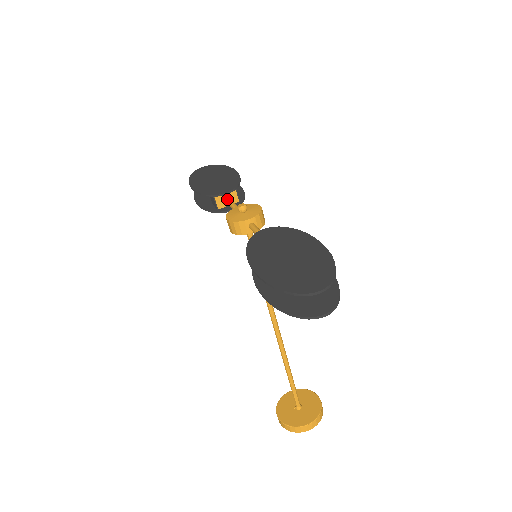
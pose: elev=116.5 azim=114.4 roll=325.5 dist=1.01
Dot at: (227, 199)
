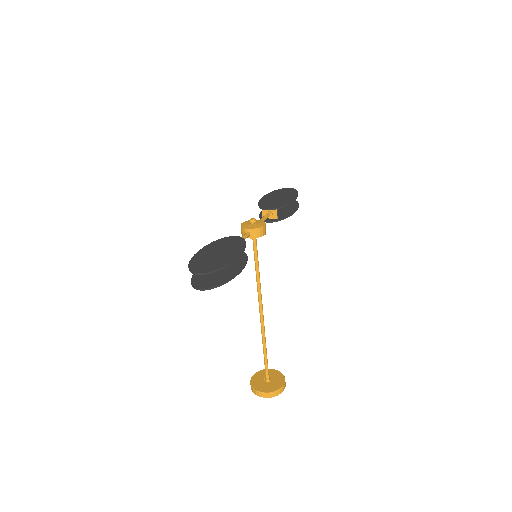
Dot at: (266, 213)
